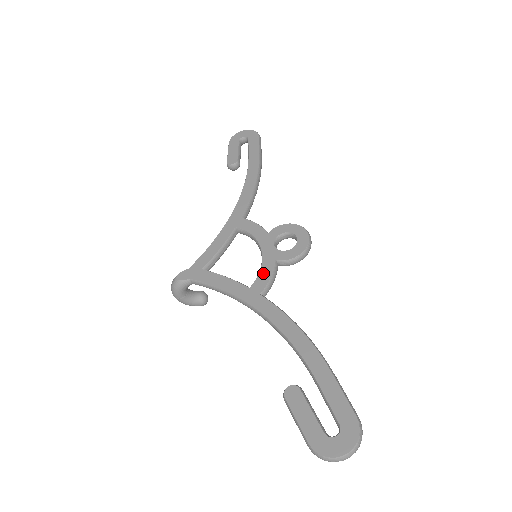
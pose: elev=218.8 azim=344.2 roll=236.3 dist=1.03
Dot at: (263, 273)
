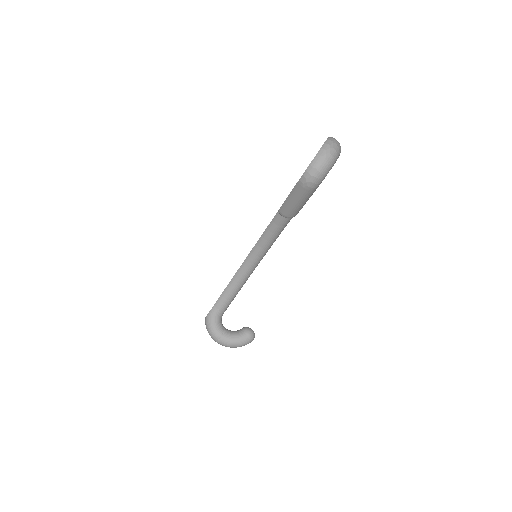
Dot at: occluded
